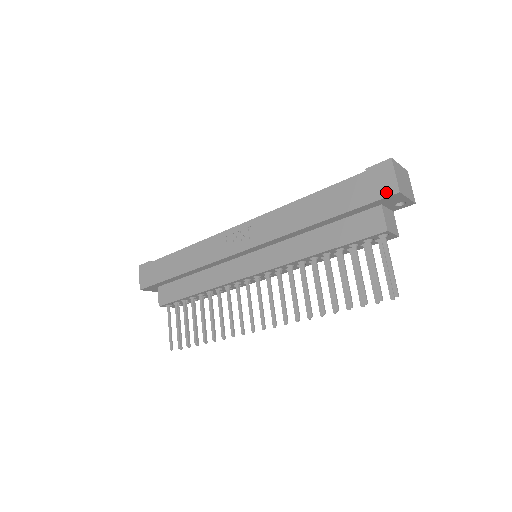
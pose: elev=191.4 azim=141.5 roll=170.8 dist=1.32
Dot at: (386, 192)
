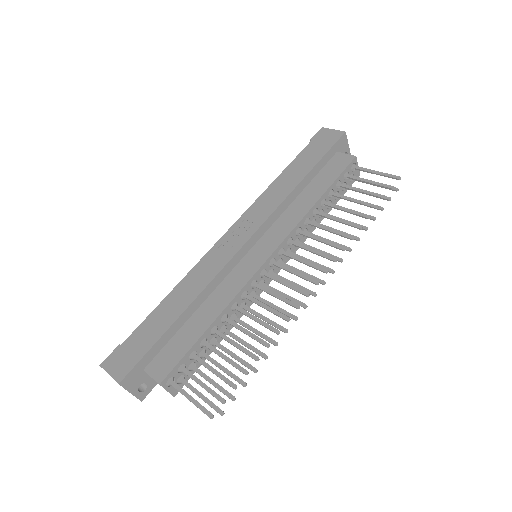
Dot at: (337, 137)
